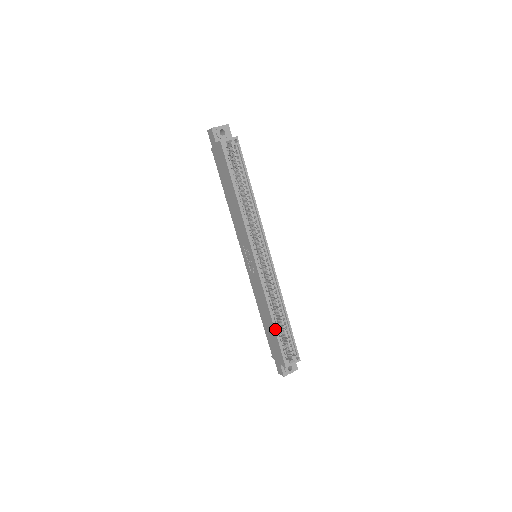
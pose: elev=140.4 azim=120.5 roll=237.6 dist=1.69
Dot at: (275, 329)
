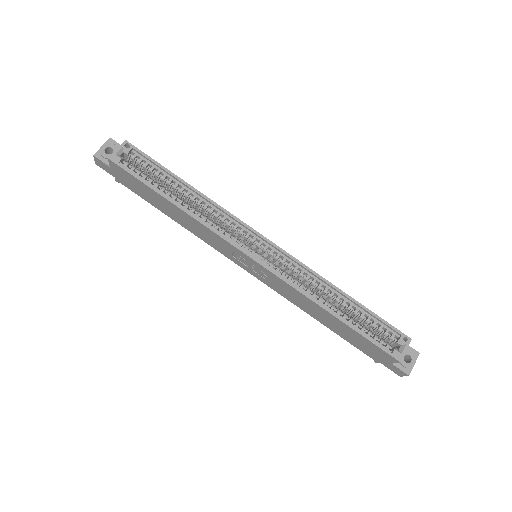
Dot at: (346, 324)
